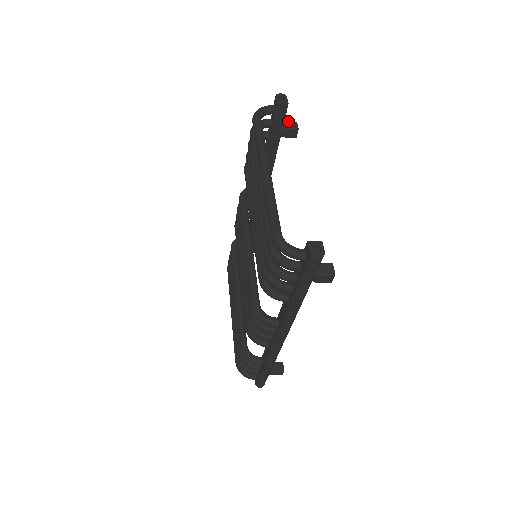
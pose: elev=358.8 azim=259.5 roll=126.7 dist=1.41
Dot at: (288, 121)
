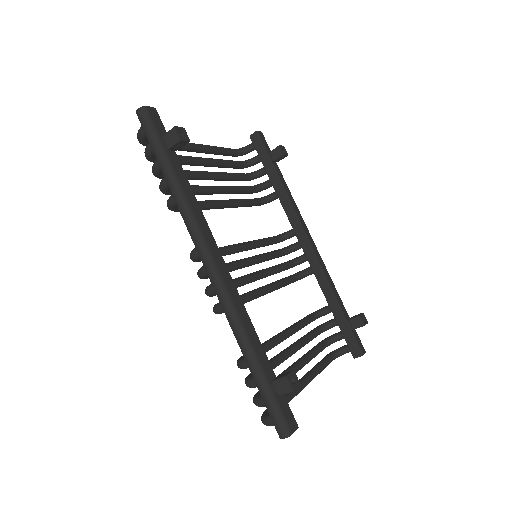
Dot at: occluded
